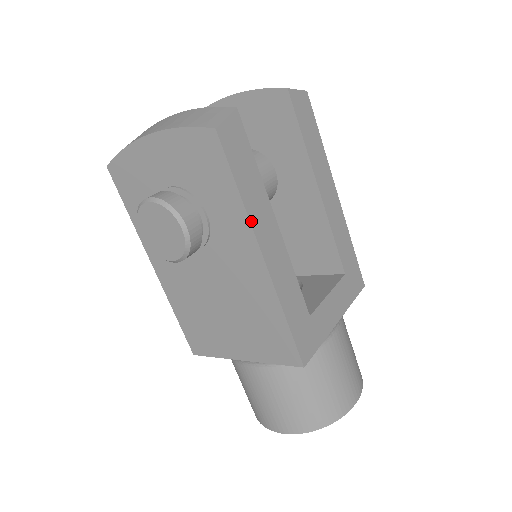
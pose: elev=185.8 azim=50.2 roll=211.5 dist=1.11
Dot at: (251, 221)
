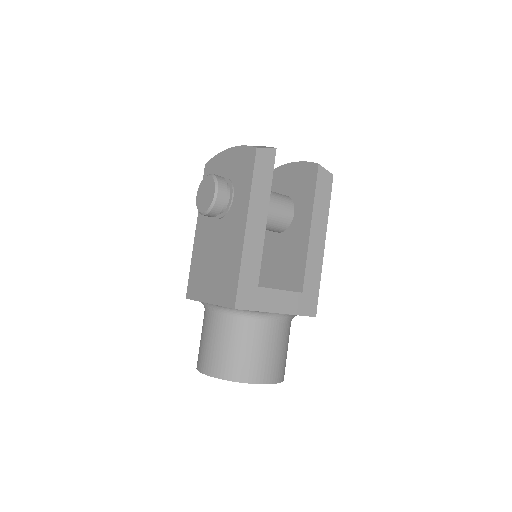
Dot at: (250, 203)
